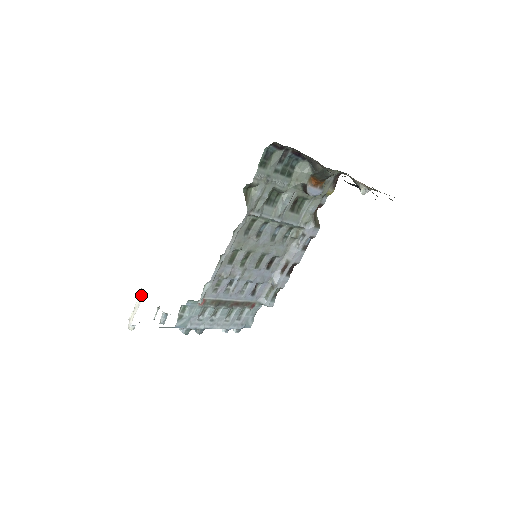
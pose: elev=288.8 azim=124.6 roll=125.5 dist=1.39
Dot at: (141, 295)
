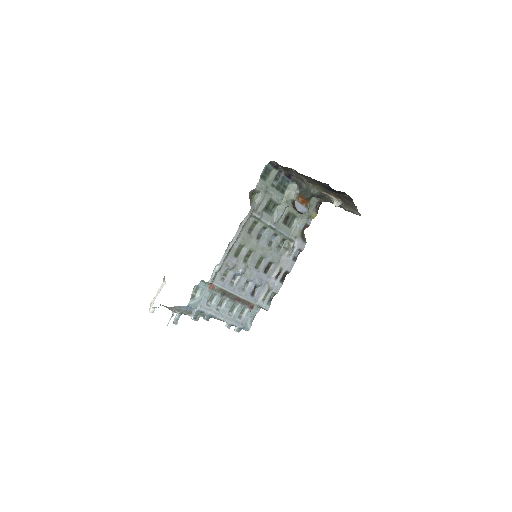
Dot at: (163, 282)
